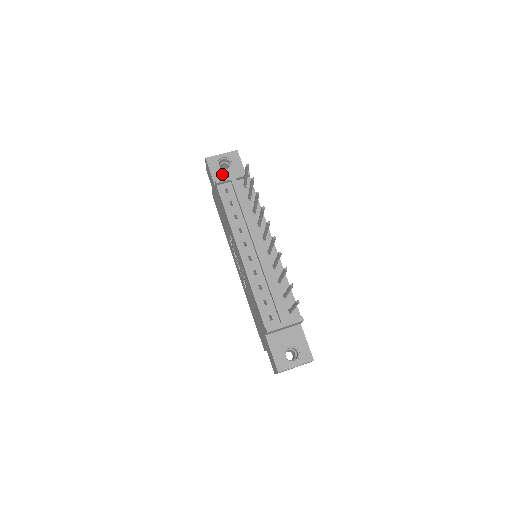
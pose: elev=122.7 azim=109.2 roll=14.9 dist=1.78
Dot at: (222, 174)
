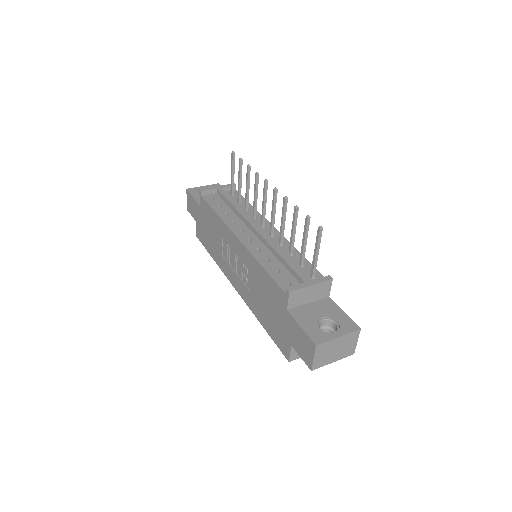
Dot at: occluded
